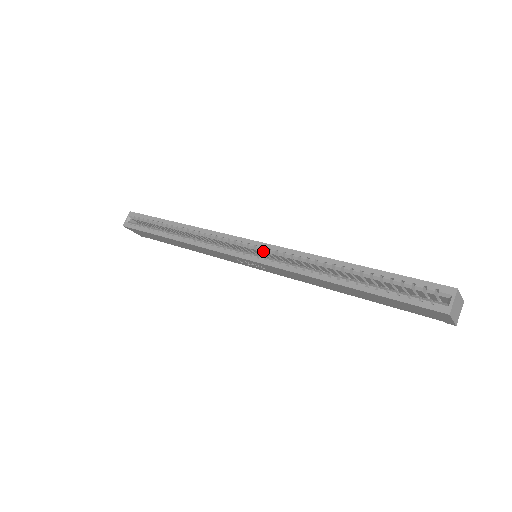
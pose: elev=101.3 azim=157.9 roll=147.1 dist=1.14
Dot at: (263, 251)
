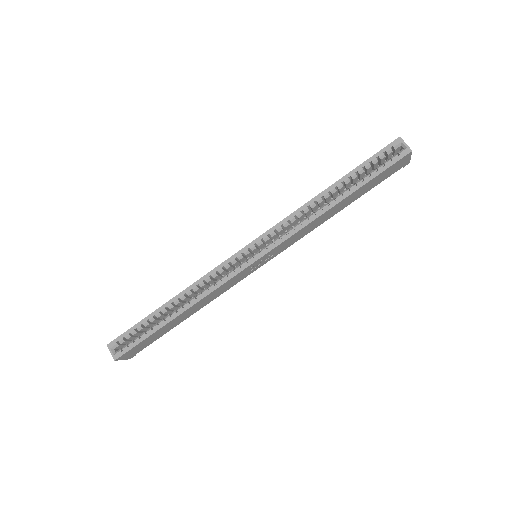
Dot at: (265, 241)
